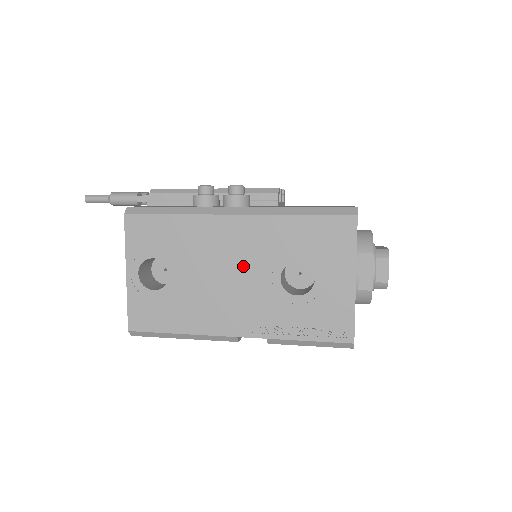
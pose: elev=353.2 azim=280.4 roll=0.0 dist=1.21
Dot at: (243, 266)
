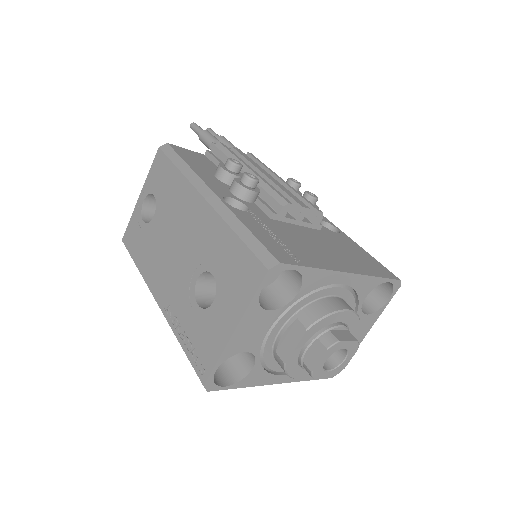
Dot at: (186, 247)
